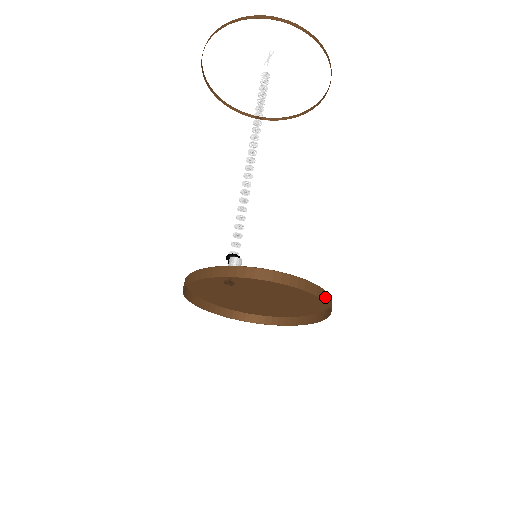
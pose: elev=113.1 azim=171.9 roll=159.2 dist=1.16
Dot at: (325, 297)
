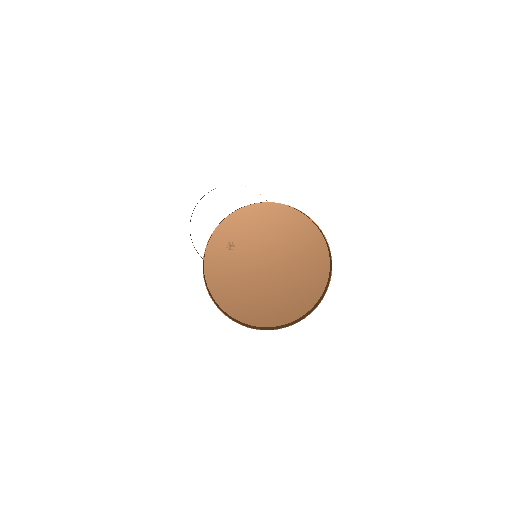
Dot at: (300, 211)
